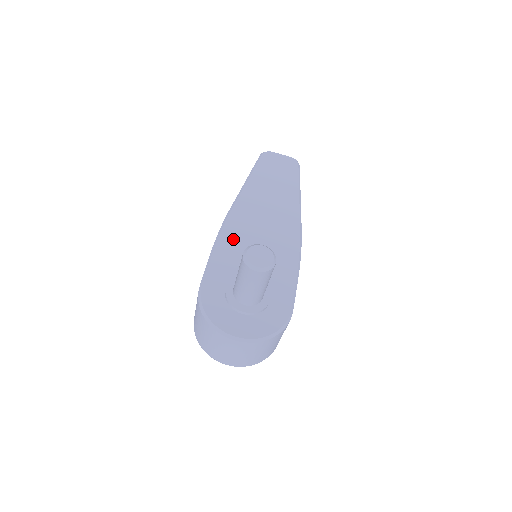
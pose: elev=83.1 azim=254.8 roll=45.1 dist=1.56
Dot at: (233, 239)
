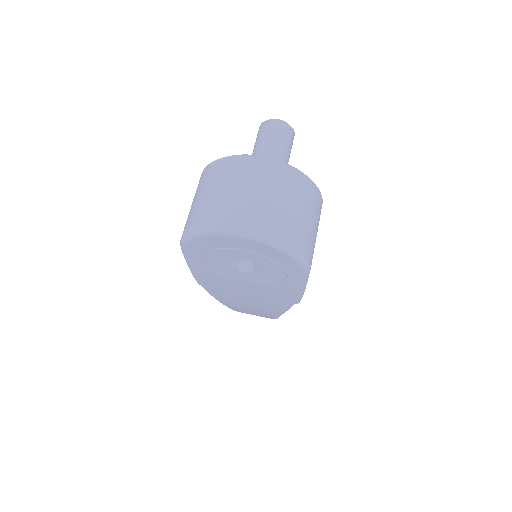
Dot at: occluded
